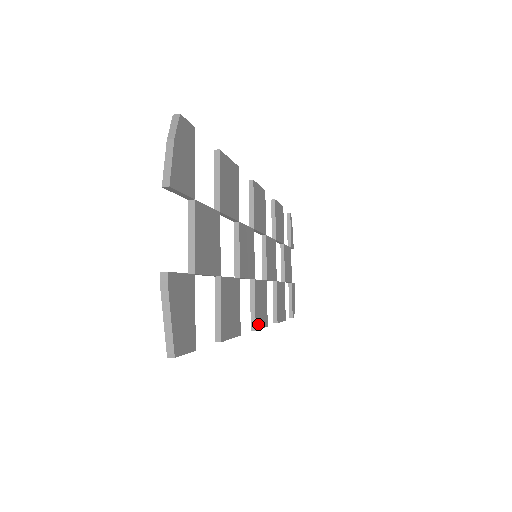
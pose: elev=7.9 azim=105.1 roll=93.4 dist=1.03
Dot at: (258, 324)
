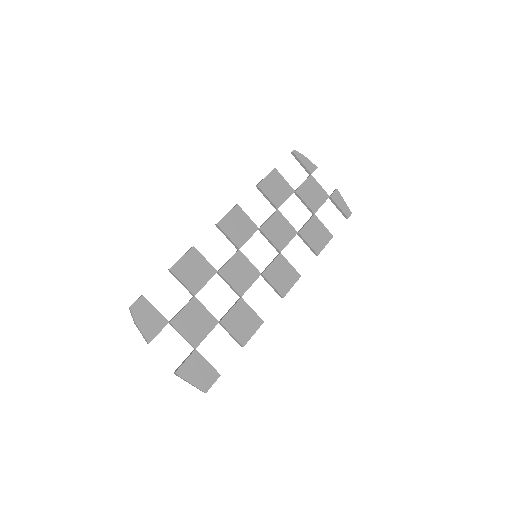
Dot at: (285, 291)
